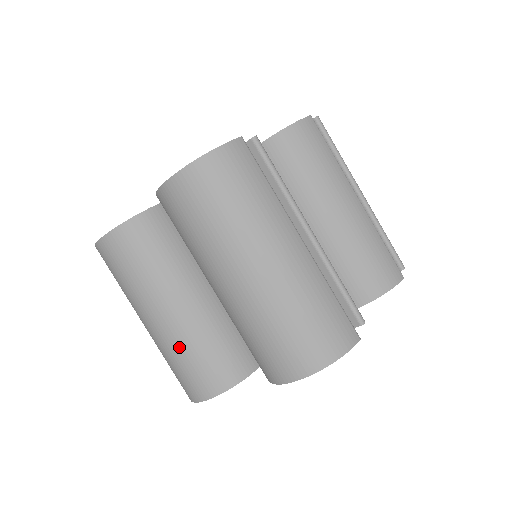
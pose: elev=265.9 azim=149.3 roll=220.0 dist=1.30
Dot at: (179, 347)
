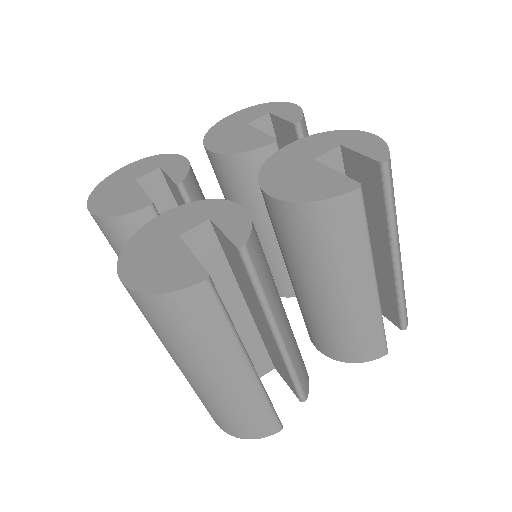
Dot at: occluded
